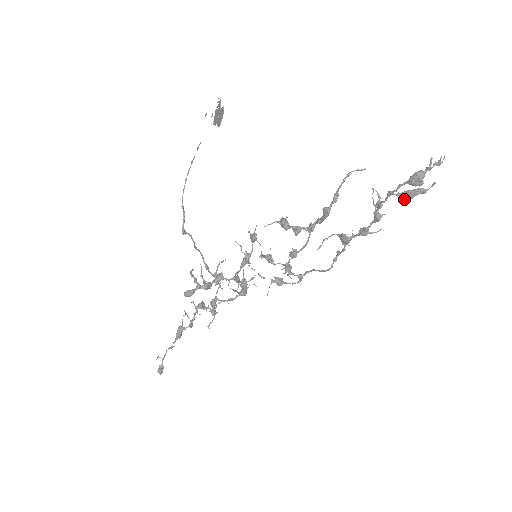
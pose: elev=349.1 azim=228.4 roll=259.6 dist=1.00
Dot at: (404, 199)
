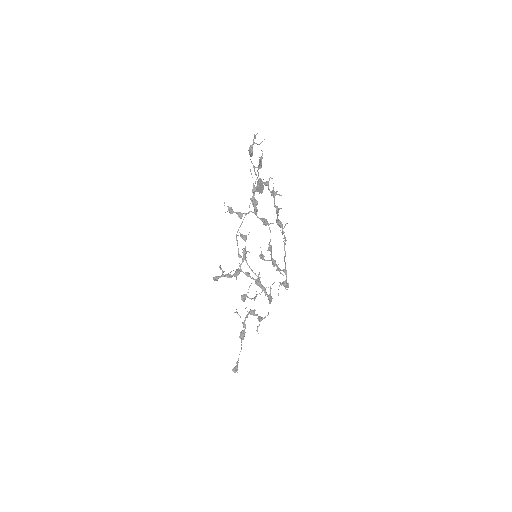
Dot at: occluded
